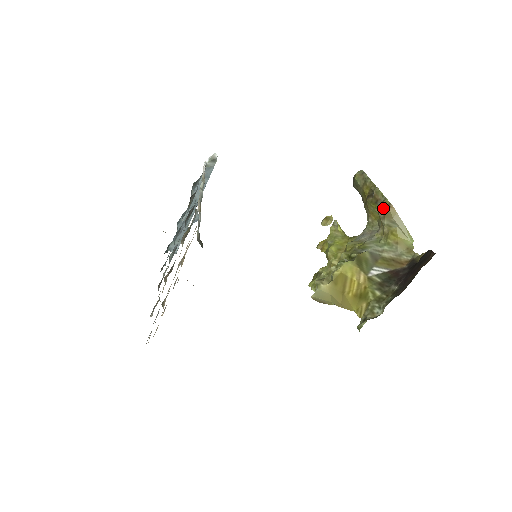
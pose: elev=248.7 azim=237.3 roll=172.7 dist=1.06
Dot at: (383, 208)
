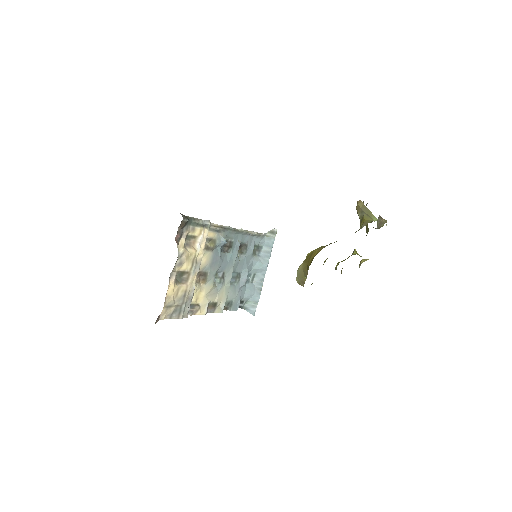
Dot at: occluded
